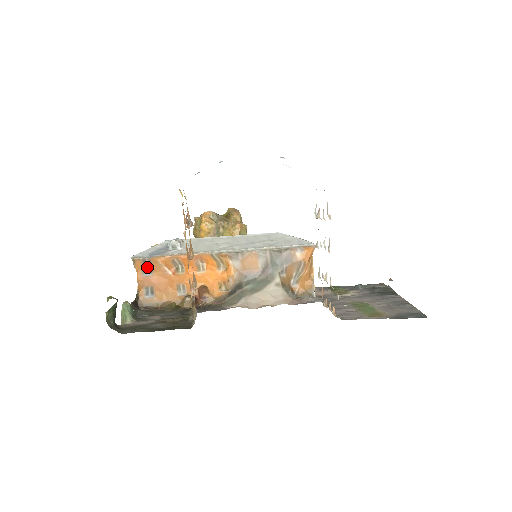
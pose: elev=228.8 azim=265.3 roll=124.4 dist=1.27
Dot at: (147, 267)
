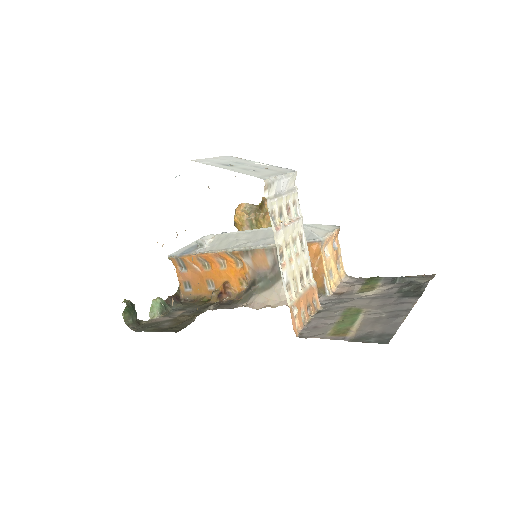
Dot at: (182, 264)
